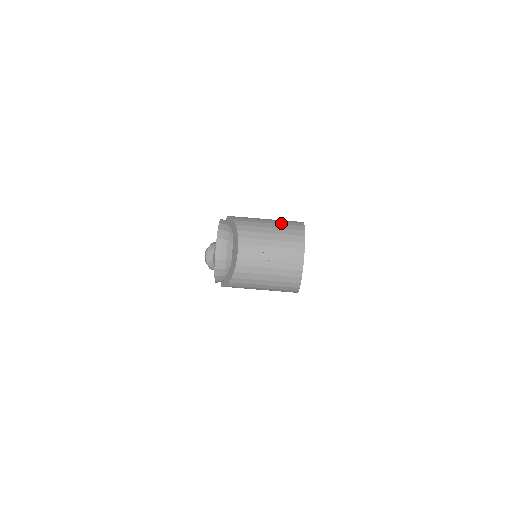
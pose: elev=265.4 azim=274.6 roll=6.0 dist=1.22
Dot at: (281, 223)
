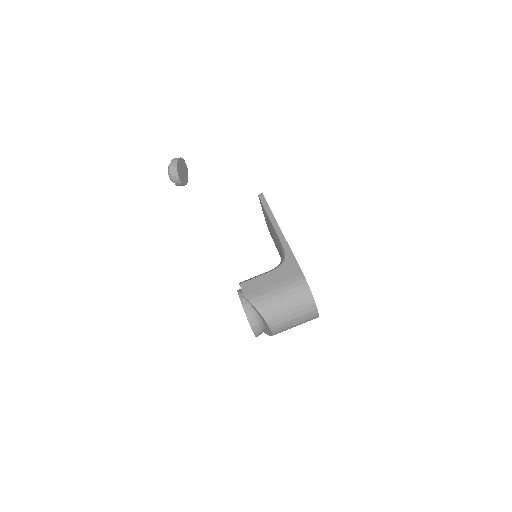
Dot at: (291, 294)
